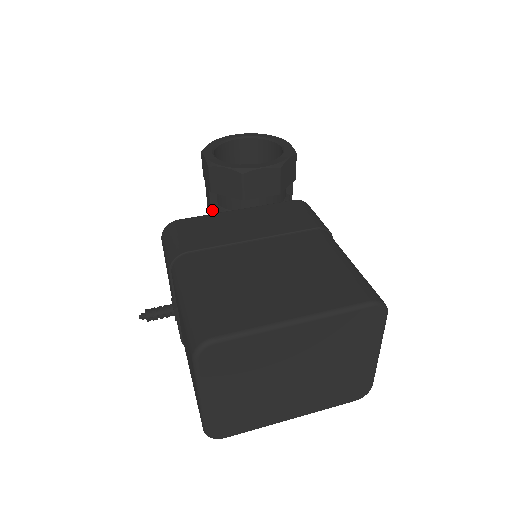
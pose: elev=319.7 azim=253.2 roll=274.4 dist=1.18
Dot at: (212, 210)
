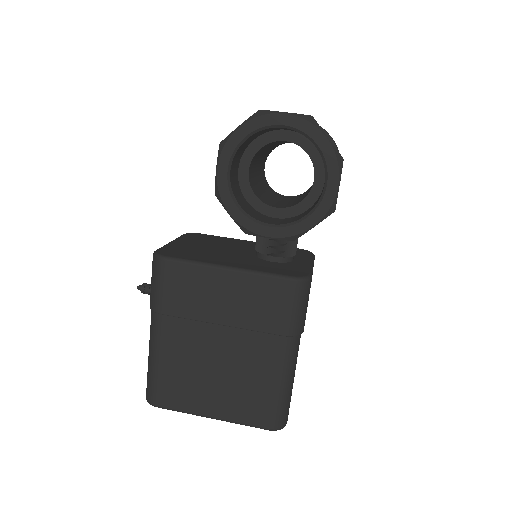
Dot at: occluded
